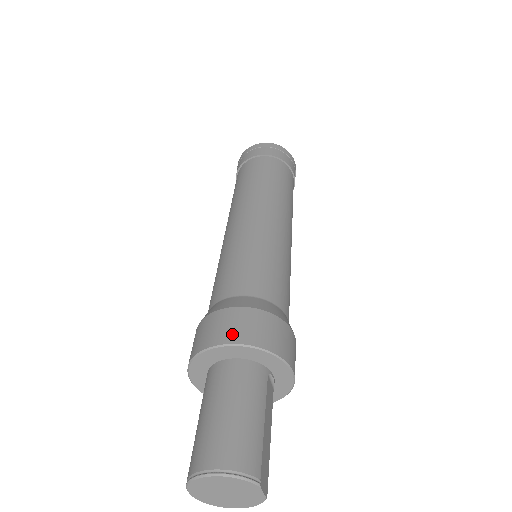
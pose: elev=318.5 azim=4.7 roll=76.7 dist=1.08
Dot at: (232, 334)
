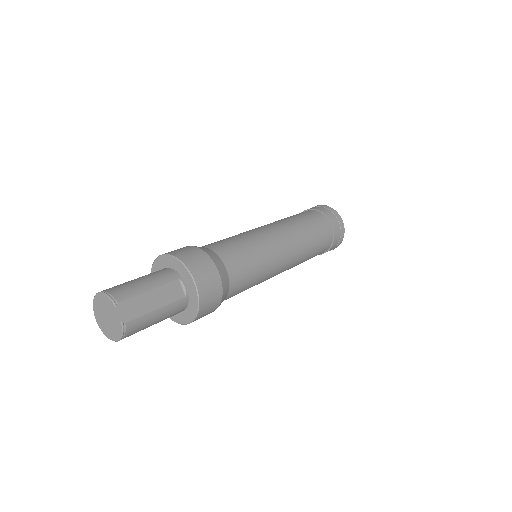
Dot at: (169, 252)
